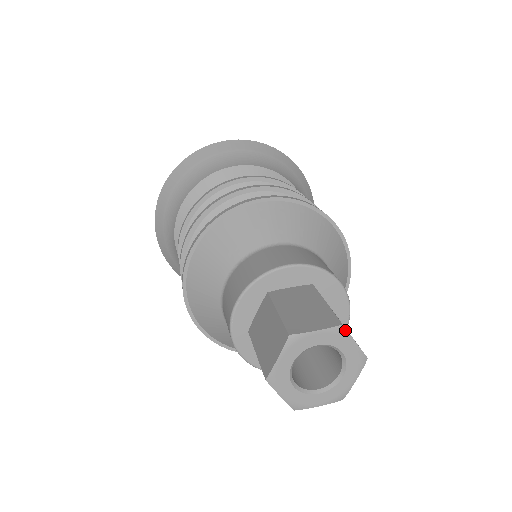
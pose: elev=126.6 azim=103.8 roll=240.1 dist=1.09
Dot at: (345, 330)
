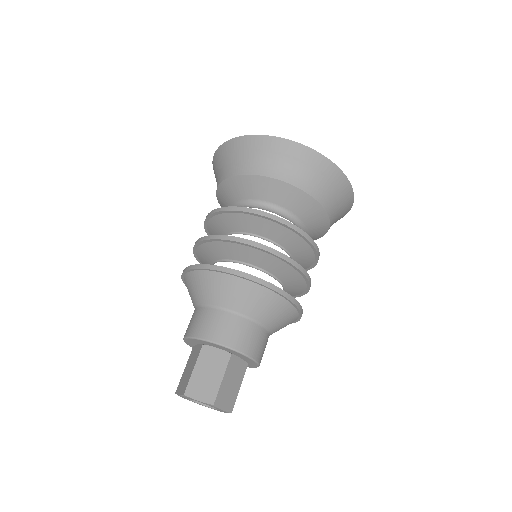
Dot at: (215, 406)
